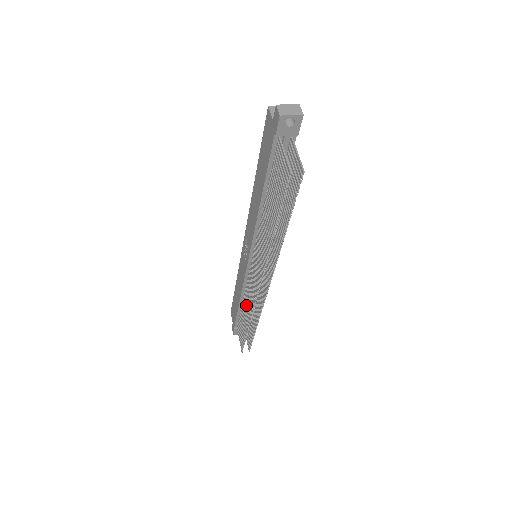
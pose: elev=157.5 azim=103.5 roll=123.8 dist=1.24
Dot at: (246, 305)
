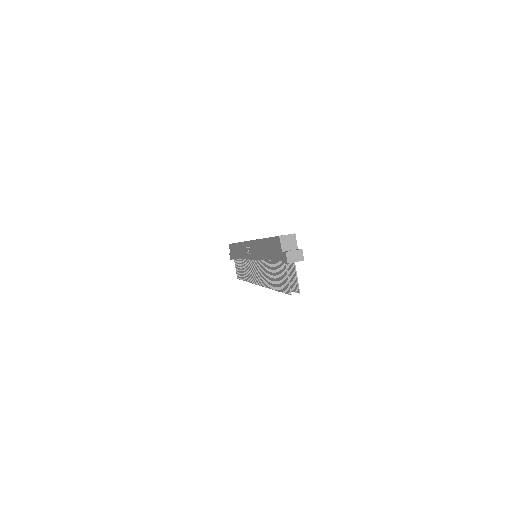
Dot at: (244, 268)
